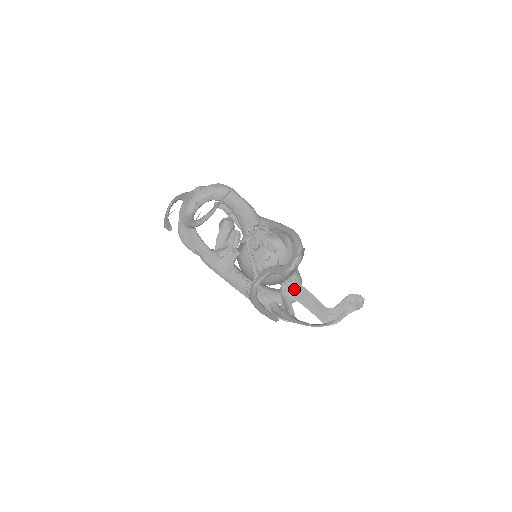
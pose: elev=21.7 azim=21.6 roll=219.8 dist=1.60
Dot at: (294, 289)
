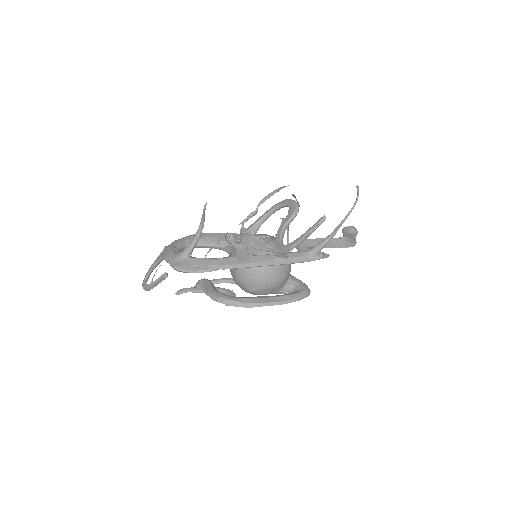
Dot at: (307, 244)
